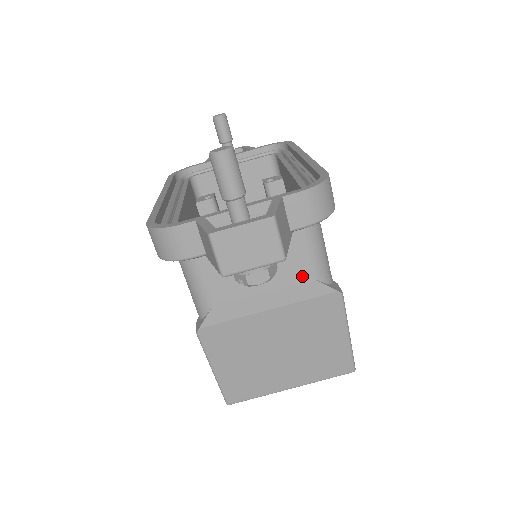
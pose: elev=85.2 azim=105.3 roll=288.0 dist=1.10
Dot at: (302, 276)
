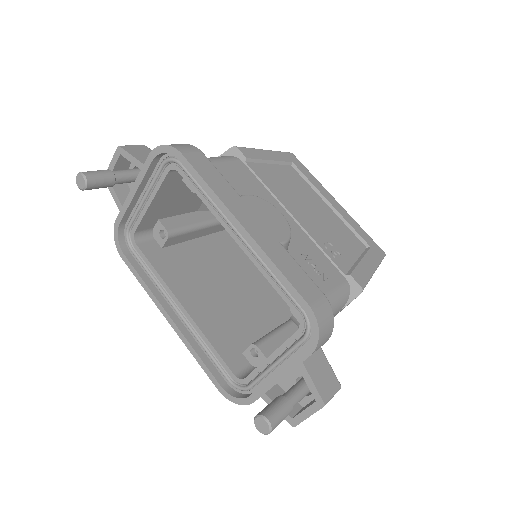
Dot at: occluded
